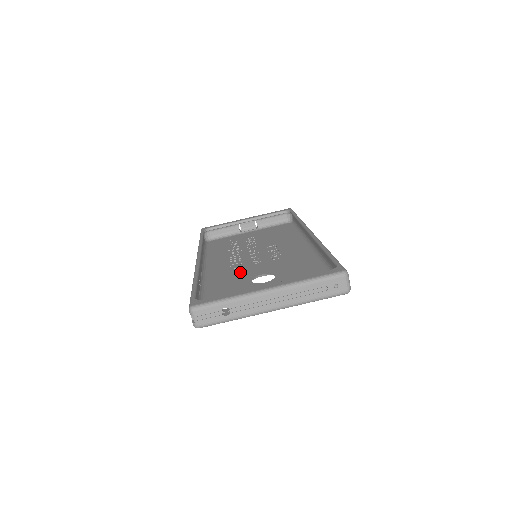
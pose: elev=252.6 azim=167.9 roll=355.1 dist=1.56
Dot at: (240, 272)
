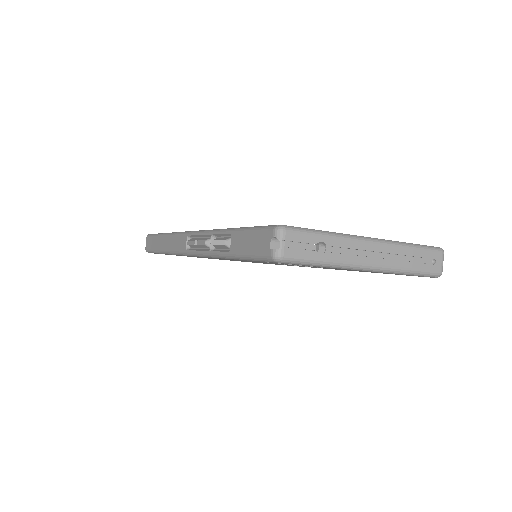
Dot at: occluded
